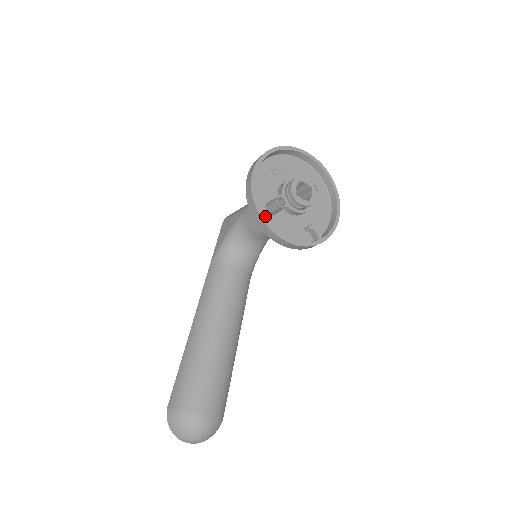
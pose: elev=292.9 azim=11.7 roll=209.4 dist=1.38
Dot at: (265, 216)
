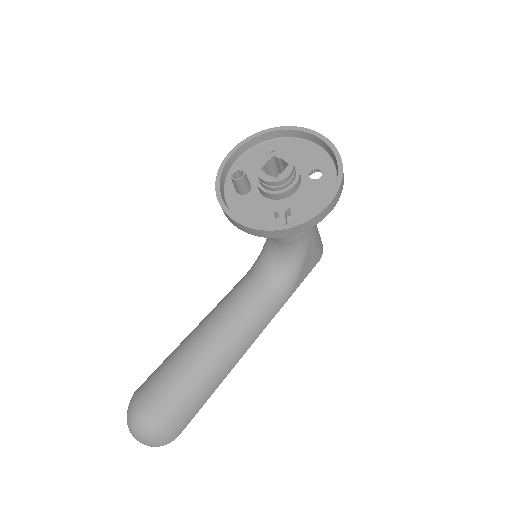
Dot at: (232, 195)
